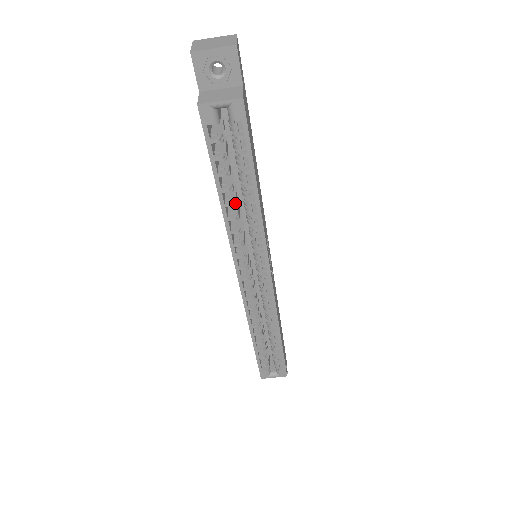
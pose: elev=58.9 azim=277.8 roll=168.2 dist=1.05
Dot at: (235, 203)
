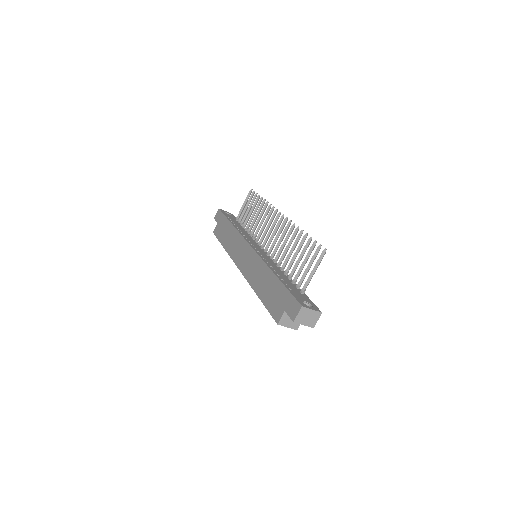
Dot at: occluded
